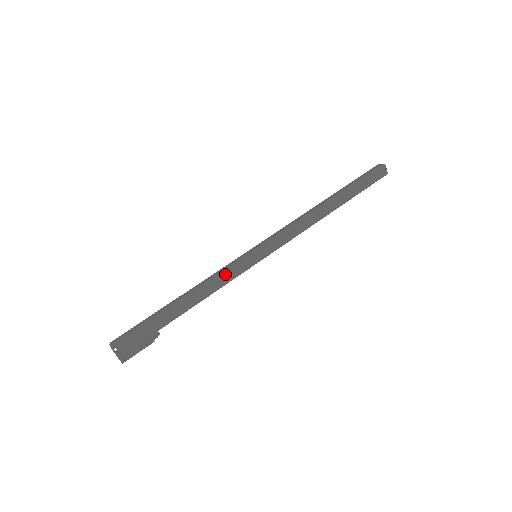
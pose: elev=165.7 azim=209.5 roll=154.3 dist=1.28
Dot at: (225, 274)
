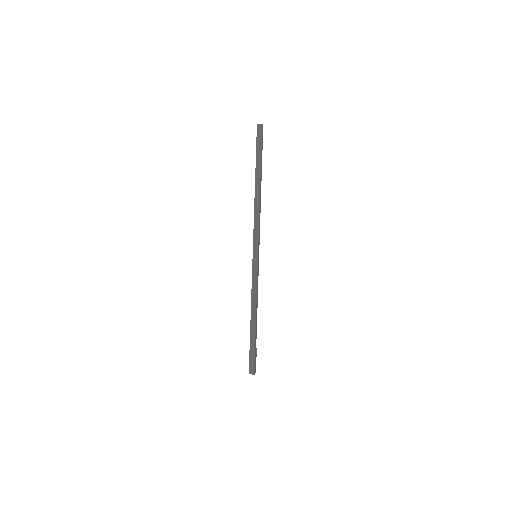
Dot at: (257, 284)
